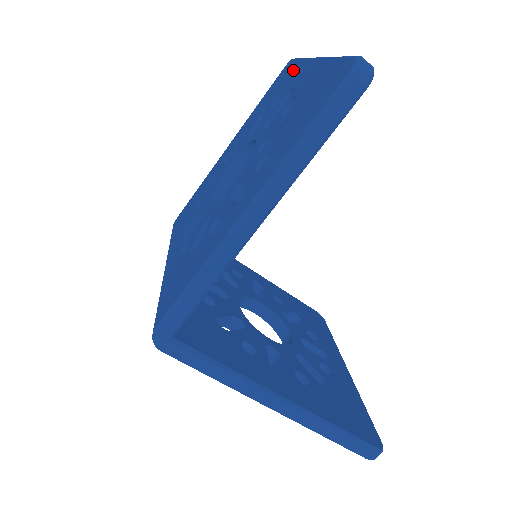
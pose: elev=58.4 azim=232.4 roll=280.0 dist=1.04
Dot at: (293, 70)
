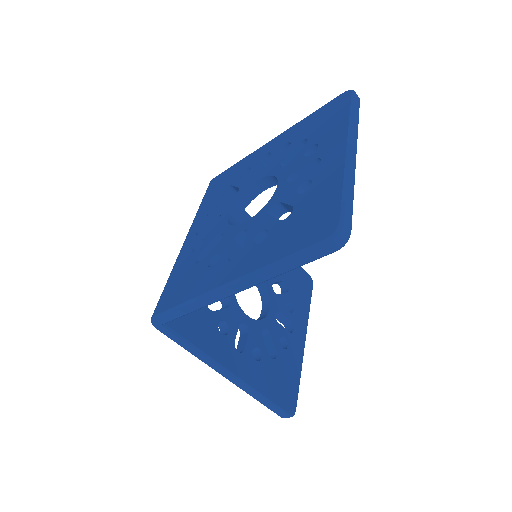
Dot at: (338, 122)
